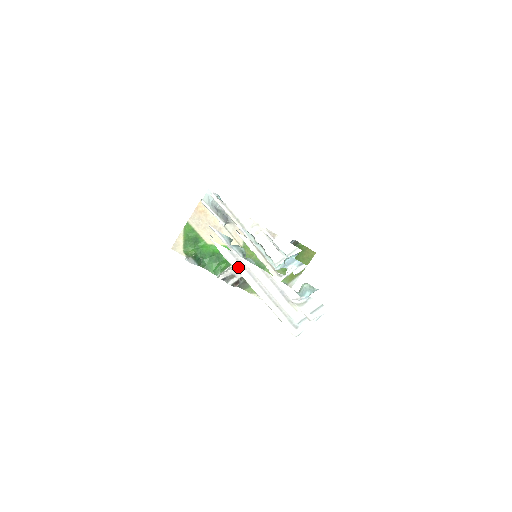
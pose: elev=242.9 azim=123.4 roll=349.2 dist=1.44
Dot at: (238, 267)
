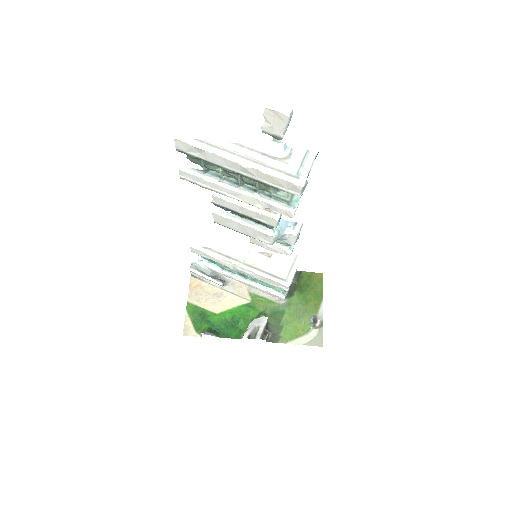
Dot at: (211, 149)
